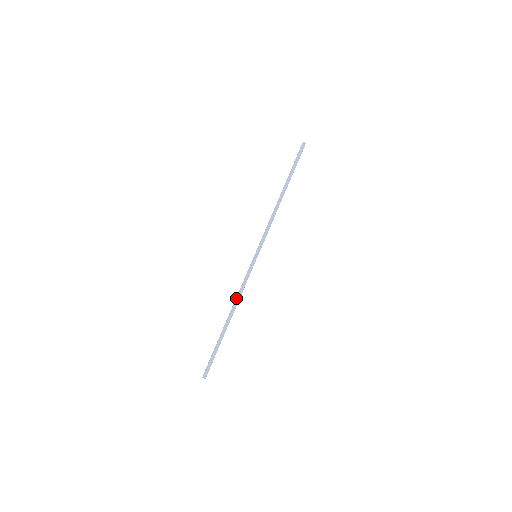
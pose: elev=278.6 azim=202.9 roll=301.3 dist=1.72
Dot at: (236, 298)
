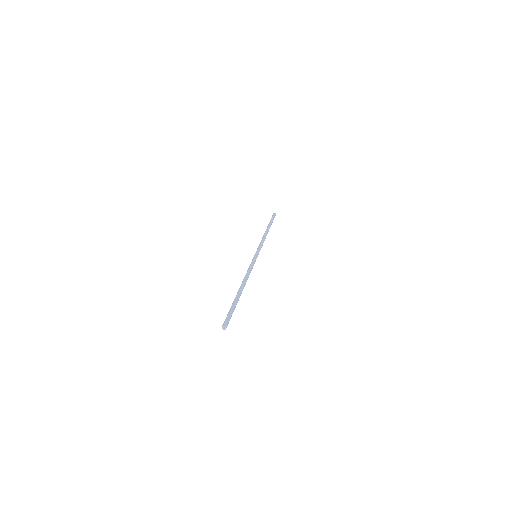
Dot at: (246, 275)
